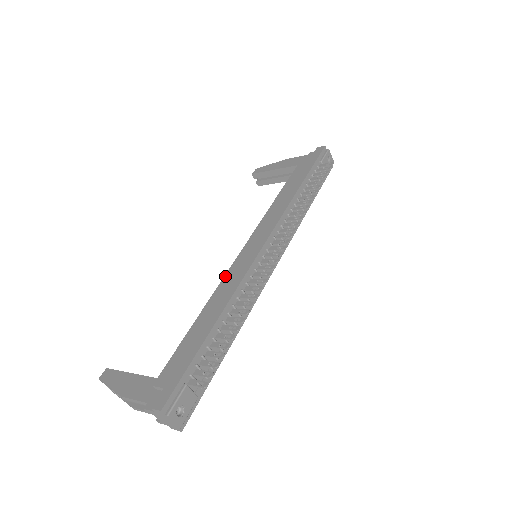
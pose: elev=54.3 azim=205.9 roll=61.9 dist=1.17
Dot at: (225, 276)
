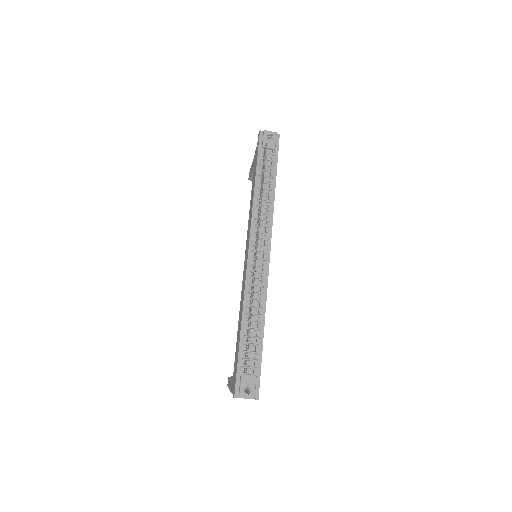
Dot at: (242, 287)
